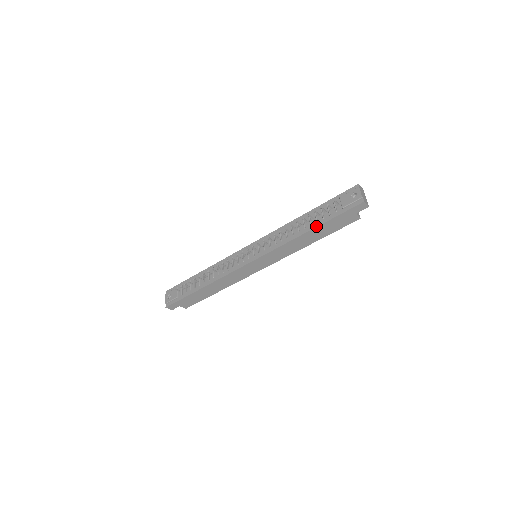
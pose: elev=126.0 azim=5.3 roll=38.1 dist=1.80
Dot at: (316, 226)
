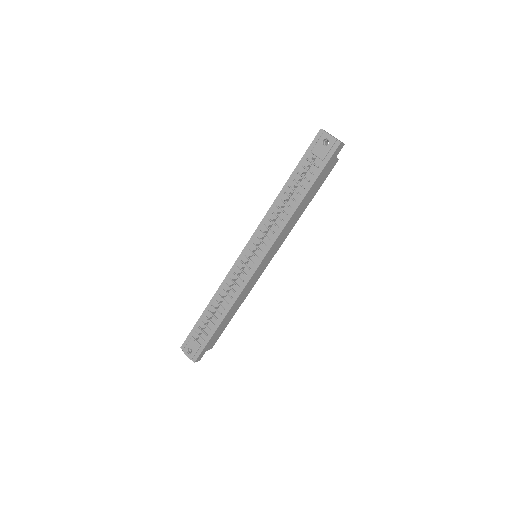
Dot at: (306, 192)
